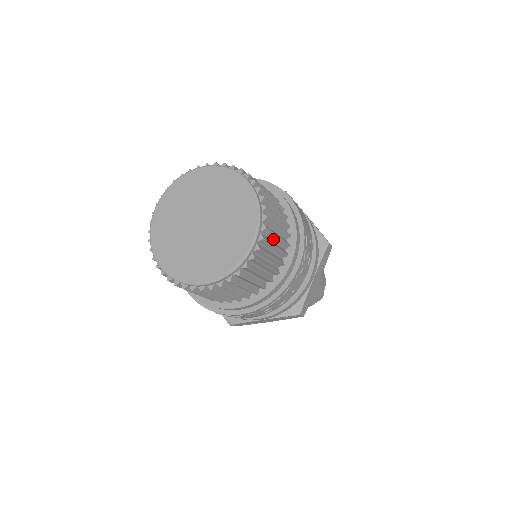
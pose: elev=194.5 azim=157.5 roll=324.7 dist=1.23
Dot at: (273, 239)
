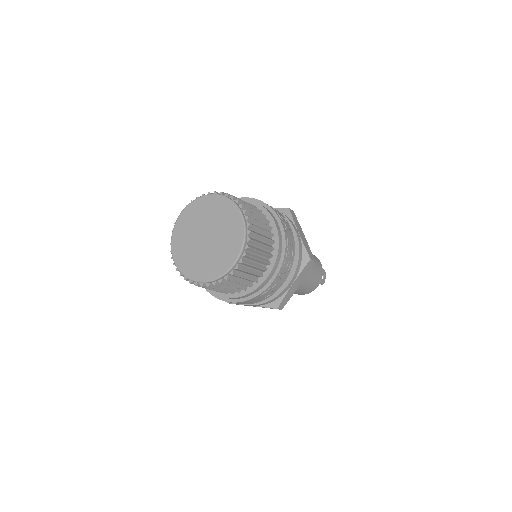
Dot at: occluded
